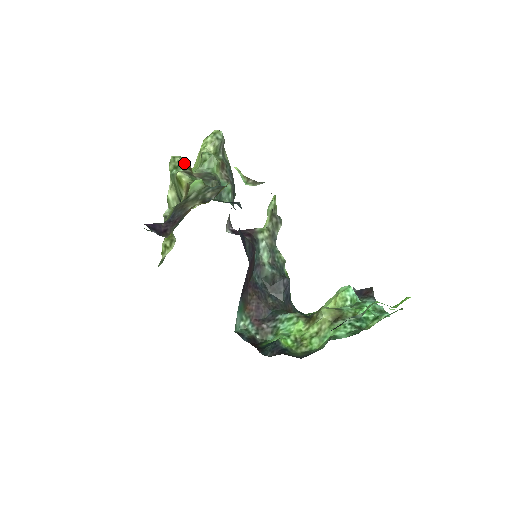
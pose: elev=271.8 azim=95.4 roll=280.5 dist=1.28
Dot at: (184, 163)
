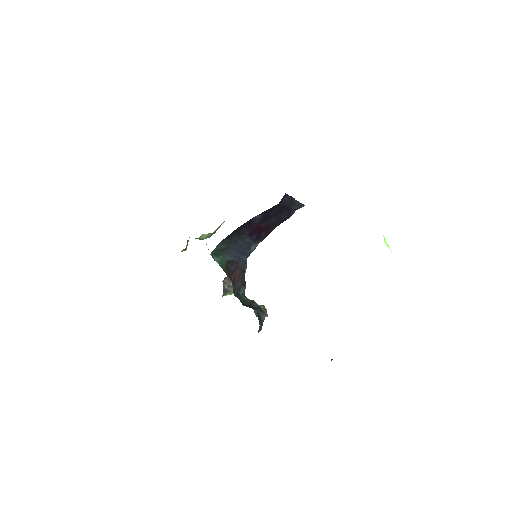
Dot at: occluded
